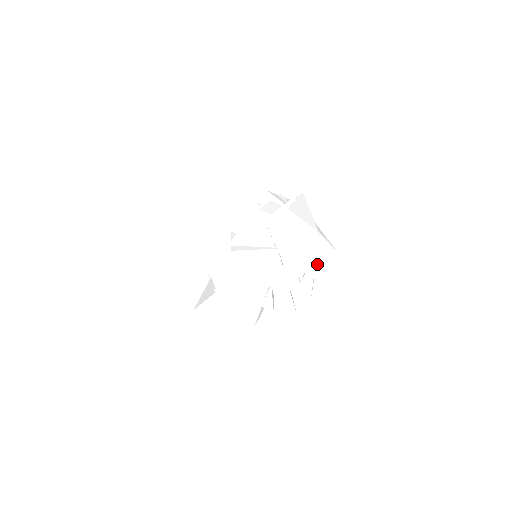
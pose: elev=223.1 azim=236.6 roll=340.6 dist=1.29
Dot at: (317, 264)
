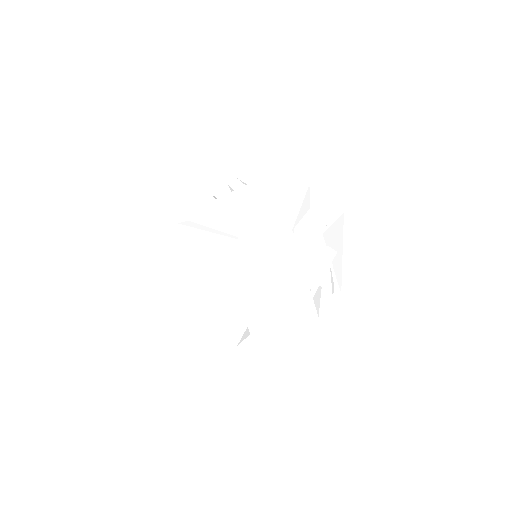
Dot at: (277, 268)
